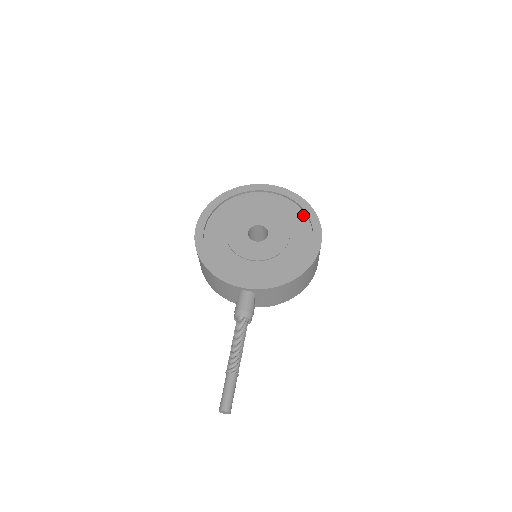
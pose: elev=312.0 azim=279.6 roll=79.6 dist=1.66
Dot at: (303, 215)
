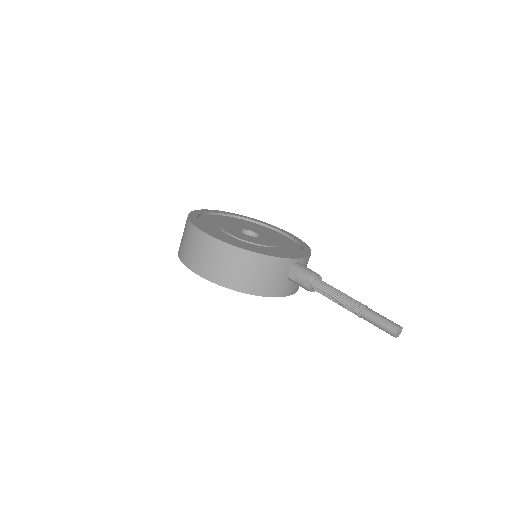
Dot at: (257, 224)
